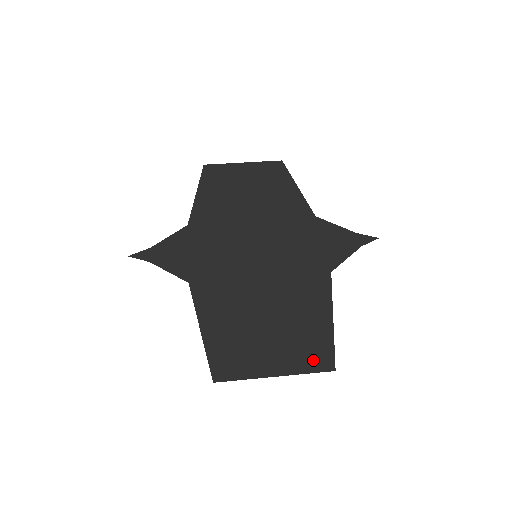
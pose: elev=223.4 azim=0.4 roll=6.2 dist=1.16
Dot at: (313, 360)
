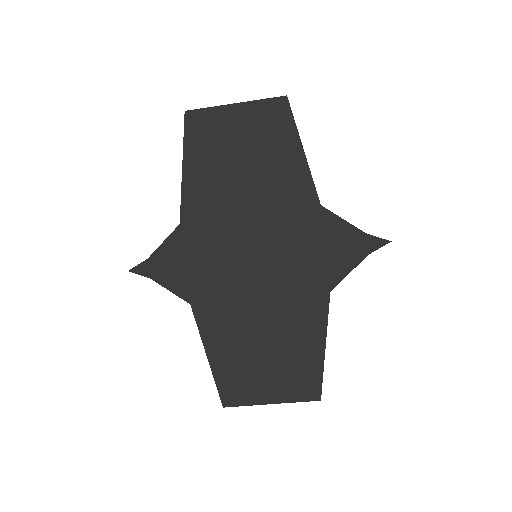
Dot at: (303, 391)
